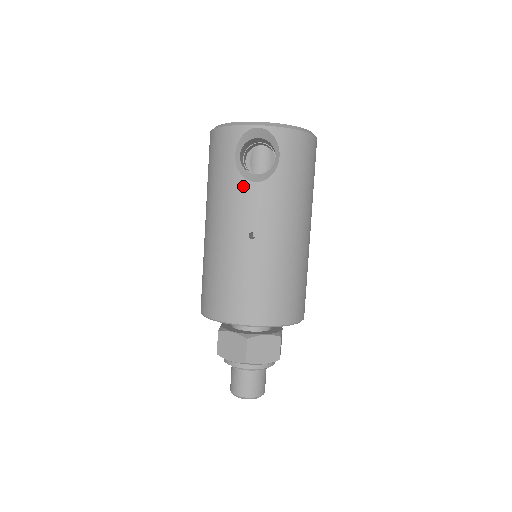
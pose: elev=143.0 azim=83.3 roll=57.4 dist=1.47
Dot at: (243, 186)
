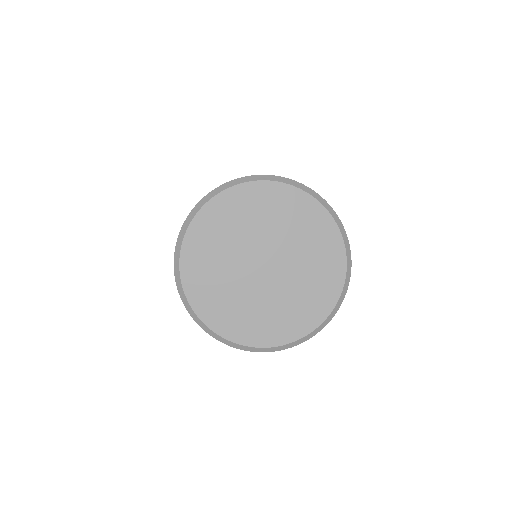
Dot at: occluded
